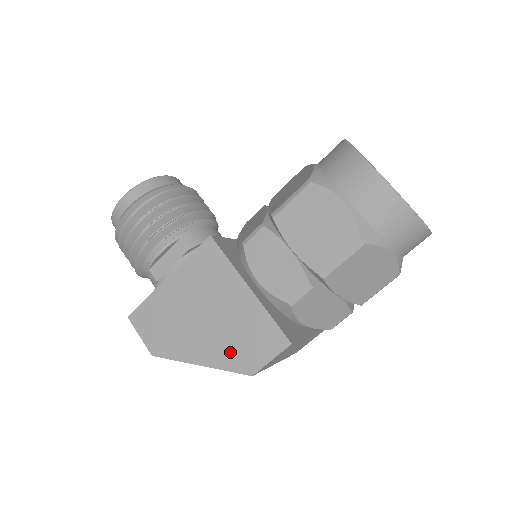
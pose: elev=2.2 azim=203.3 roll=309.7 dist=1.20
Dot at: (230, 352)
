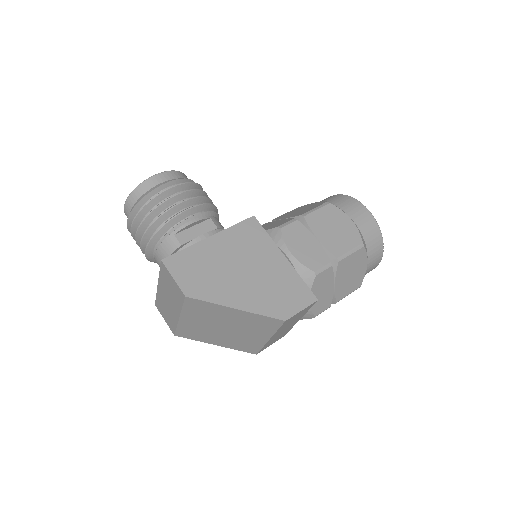
Dot at: (266, 301)
